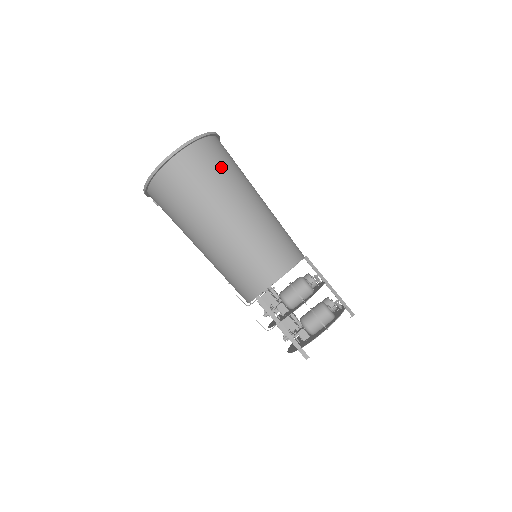
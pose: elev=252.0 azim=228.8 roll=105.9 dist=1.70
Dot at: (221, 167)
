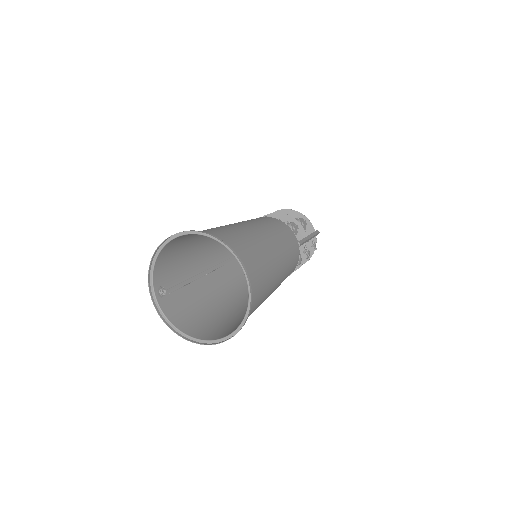
Dot at: occluded
